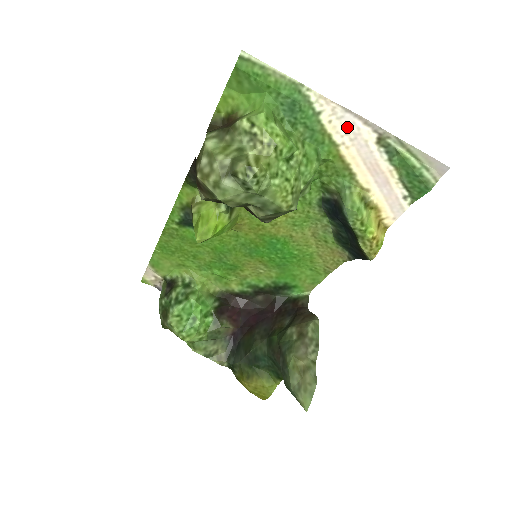
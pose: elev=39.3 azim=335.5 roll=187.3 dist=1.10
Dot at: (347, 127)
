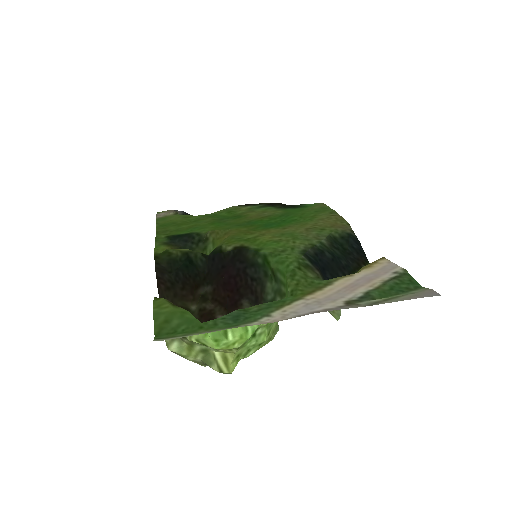
Dot at: (306, 307)
